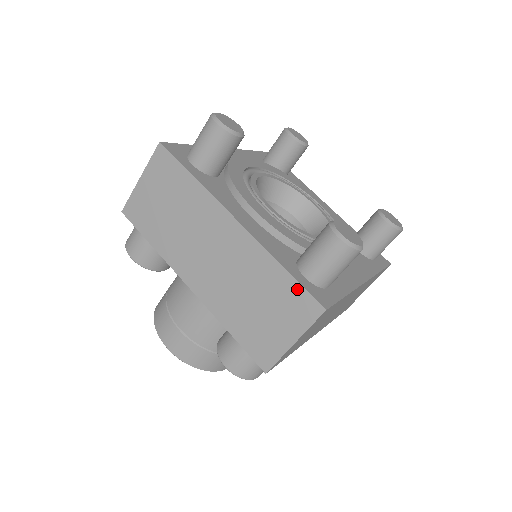
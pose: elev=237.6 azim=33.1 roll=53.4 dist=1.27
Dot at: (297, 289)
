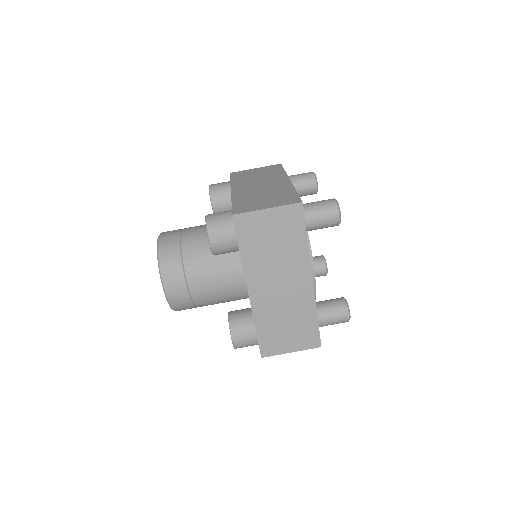
Dot at: (295, 196)
